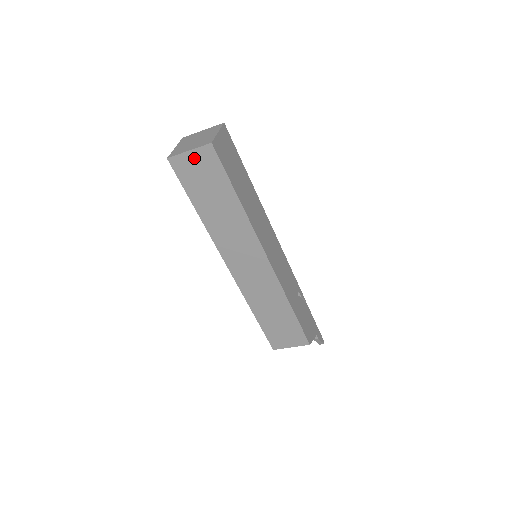
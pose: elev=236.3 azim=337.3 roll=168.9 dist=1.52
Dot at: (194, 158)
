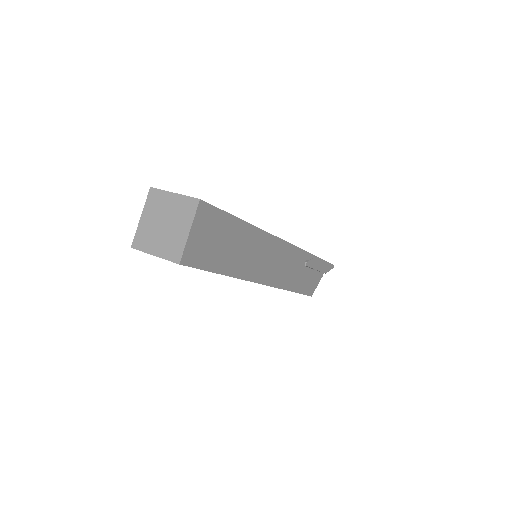
Dot at: occluded
